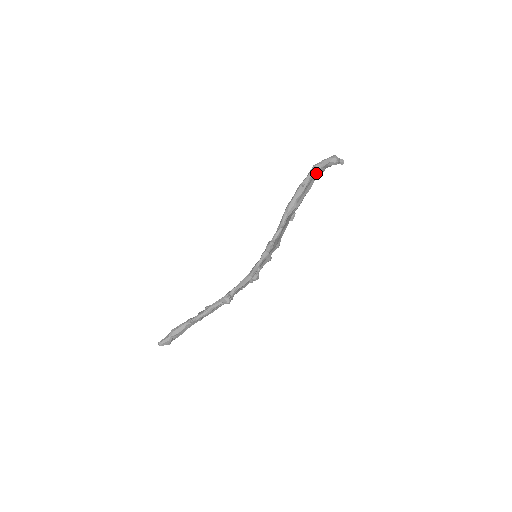
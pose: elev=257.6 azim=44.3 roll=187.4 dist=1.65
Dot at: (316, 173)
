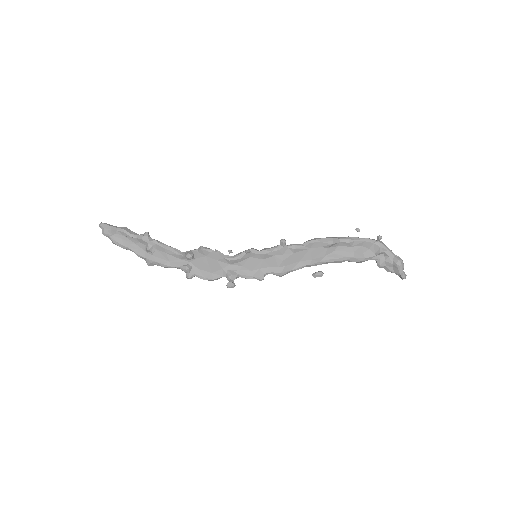
Dot at: (375, 247)
